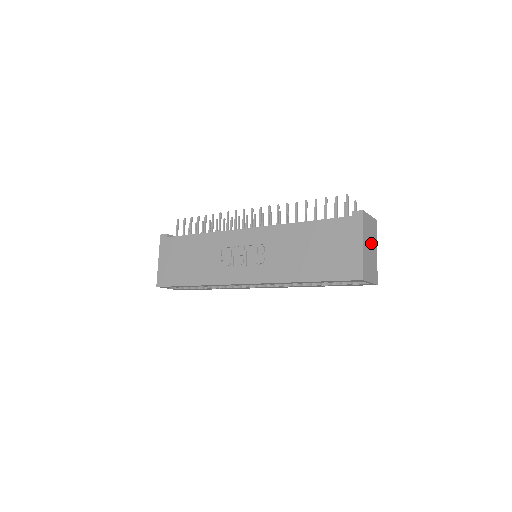
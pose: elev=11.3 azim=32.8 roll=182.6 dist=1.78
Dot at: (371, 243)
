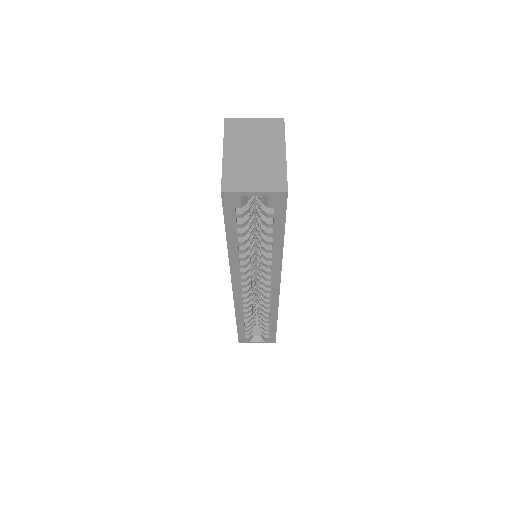
Dot at: (258, 146)
